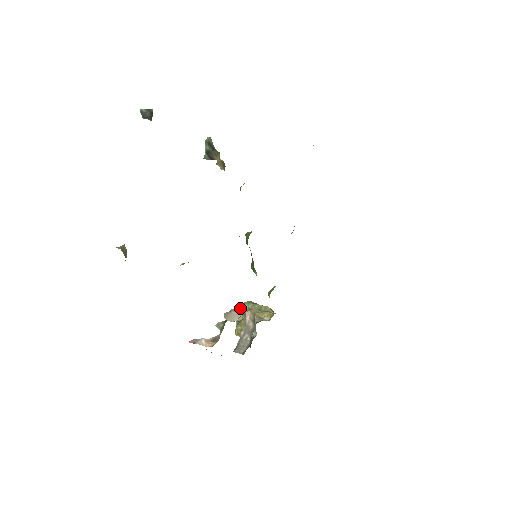
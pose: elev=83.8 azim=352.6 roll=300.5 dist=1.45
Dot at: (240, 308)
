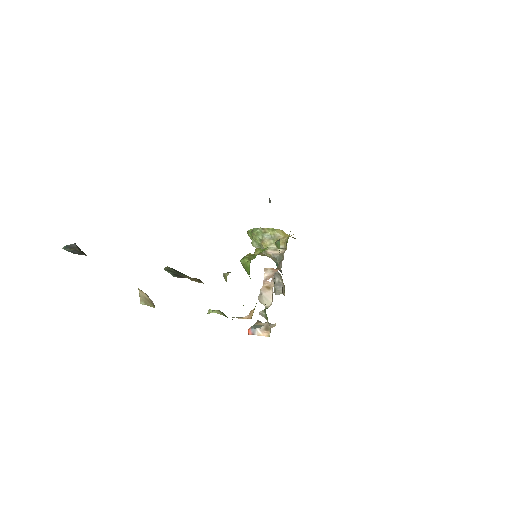
Dot at: (264, 280)
